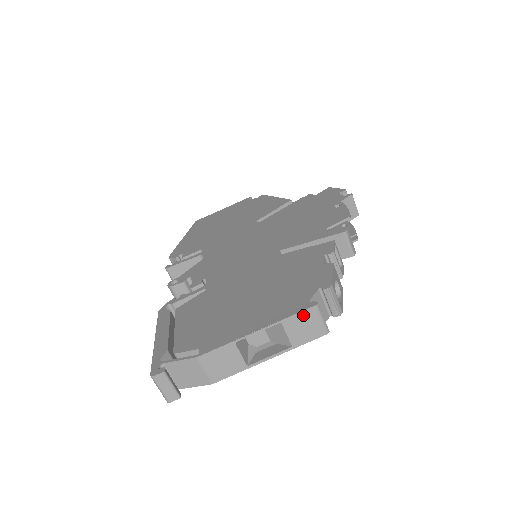
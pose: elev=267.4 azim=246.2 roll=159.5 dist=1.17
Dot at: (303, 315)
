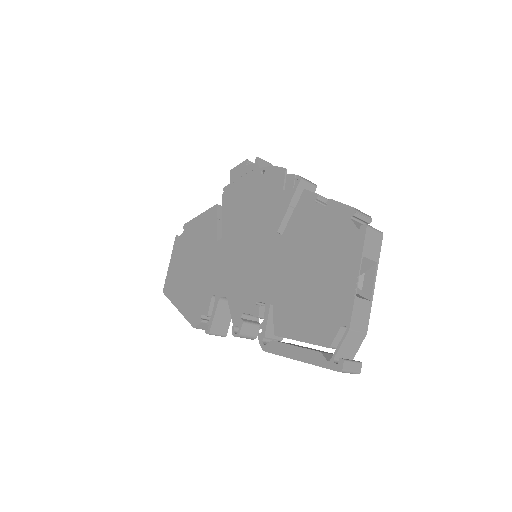
Dot at: (367, 239)
